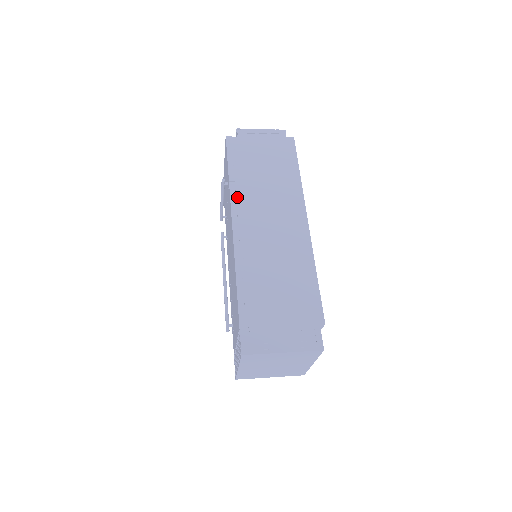
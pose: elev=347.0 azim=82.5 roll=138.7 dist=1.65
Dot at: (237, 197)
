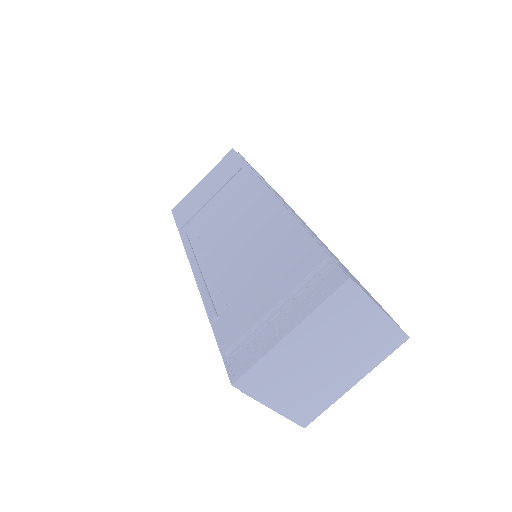
Dot at: occluded
